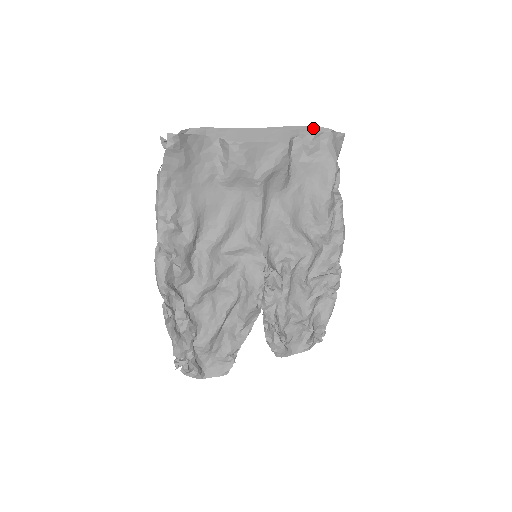
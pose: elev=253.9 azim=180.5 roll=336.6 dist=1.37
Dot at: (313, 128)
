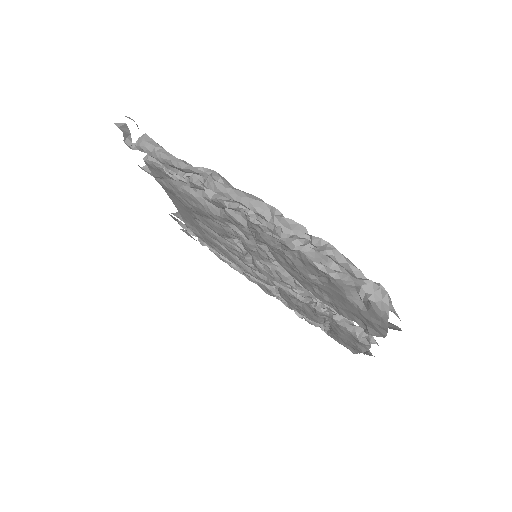
Dot at: (170, 215)
